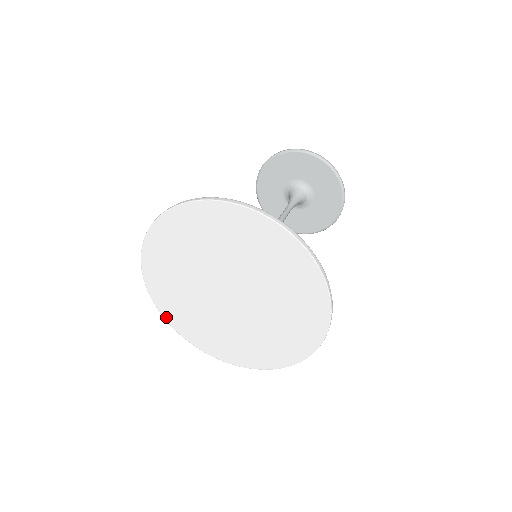
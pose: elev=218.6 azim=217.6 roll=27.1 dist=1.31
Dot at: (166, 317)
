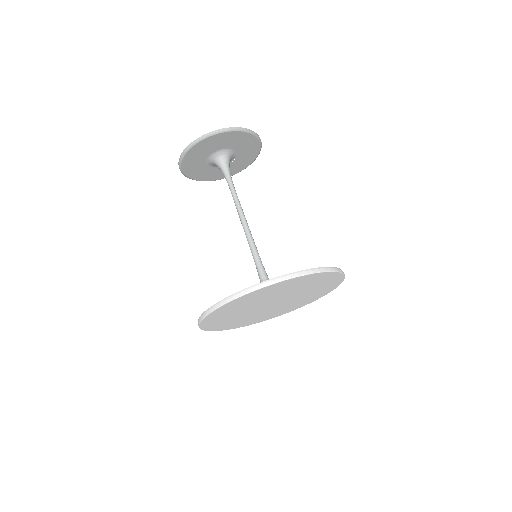
Dot at: (213, 330)
